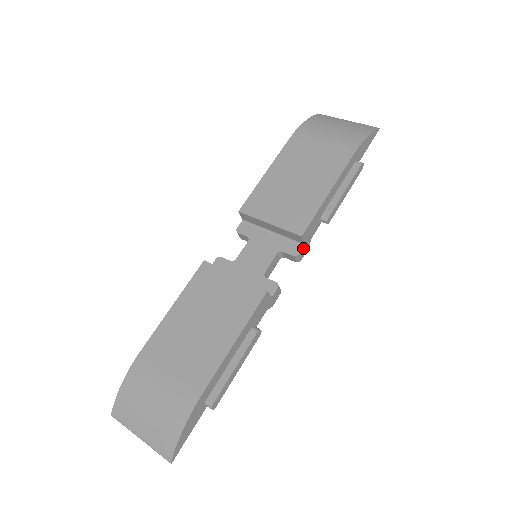
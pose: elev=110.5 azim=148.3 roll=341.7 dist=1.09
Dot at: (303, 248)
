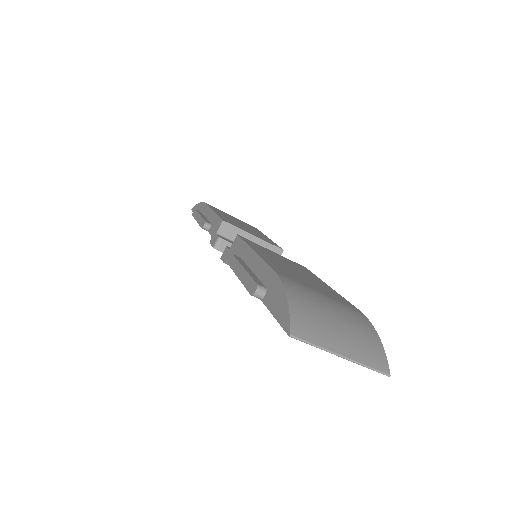
Dot at: occluded
